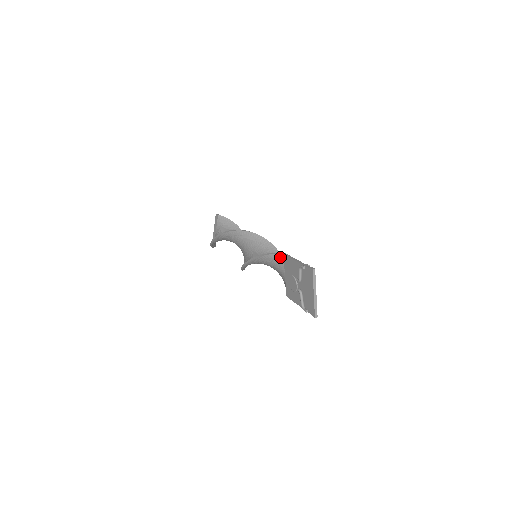
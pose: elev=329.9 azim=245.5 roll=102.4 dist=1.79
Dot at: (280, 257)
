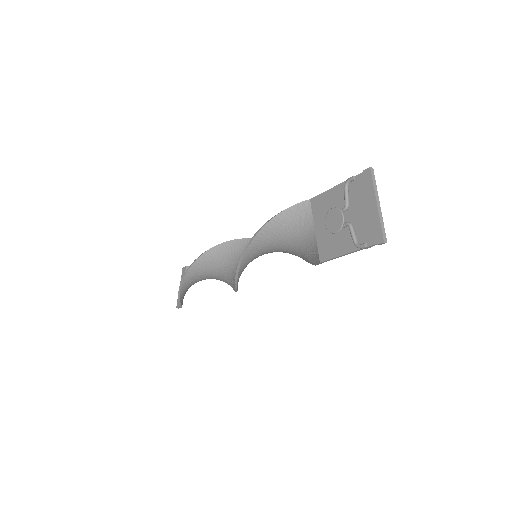
Dot at: (305, 205)
